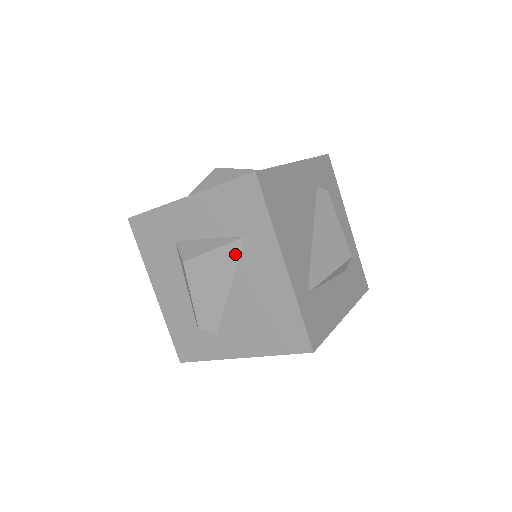
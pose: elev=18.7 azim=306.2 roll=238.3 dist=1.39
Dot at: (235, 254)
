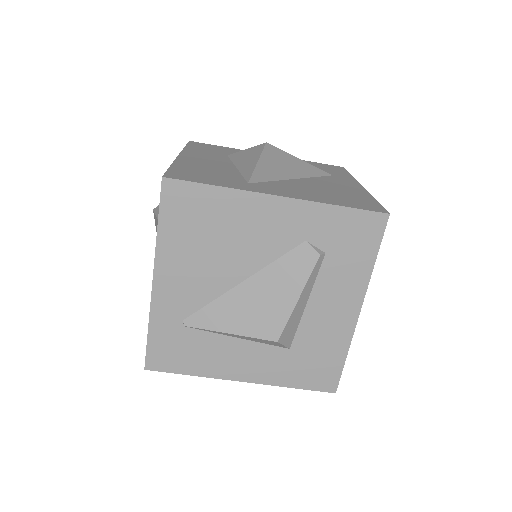
Dot at: occluded
